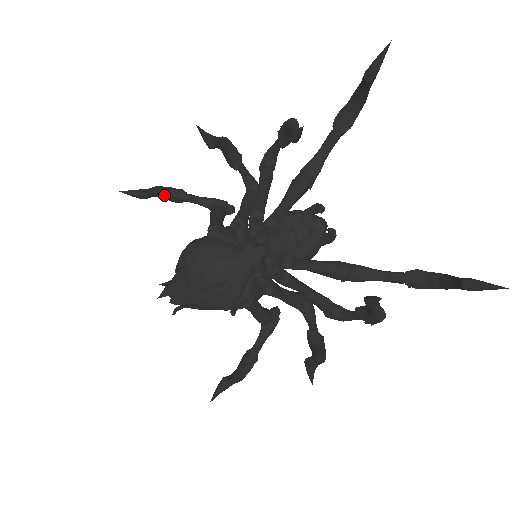
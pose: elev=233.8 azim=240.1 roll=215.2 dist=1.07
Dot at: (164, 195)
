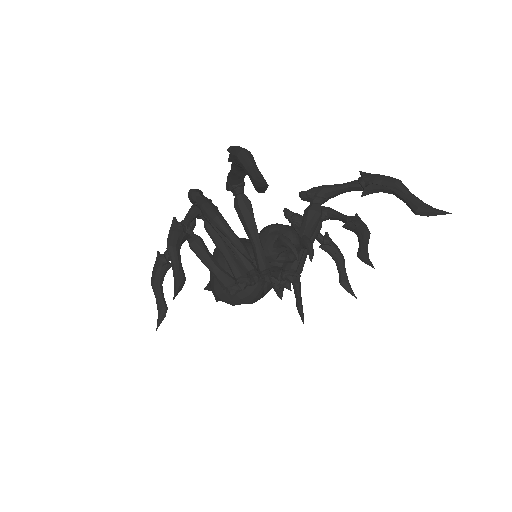
Dot at: (162, 282)
